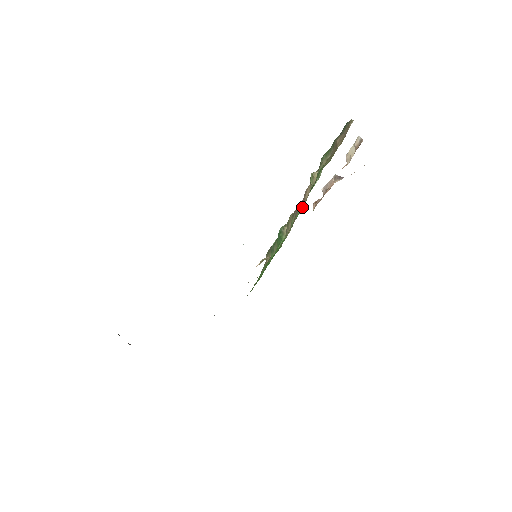
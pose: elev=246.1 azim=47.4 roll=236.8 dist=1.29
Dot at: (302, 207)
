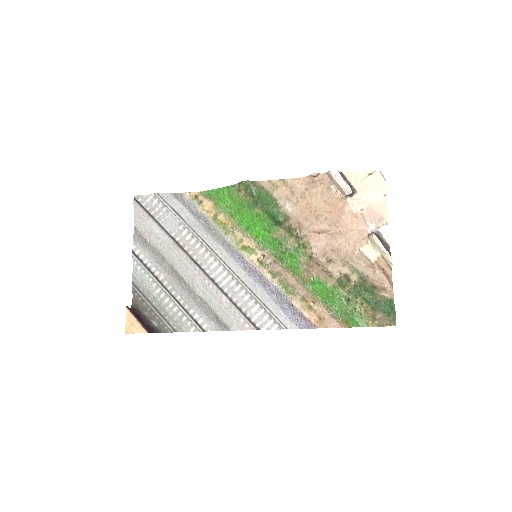
Dot at: (320, 284)
